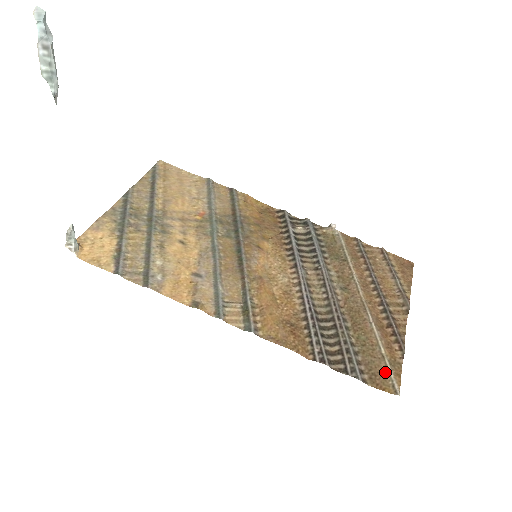
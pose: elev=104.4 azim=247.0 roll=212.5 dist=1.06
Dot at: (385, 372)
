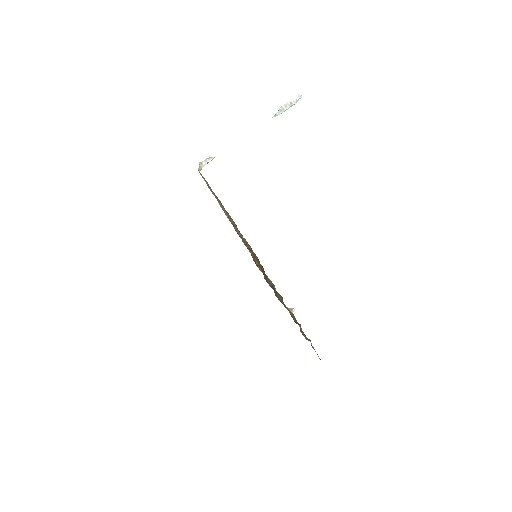
Dot at: occluded
